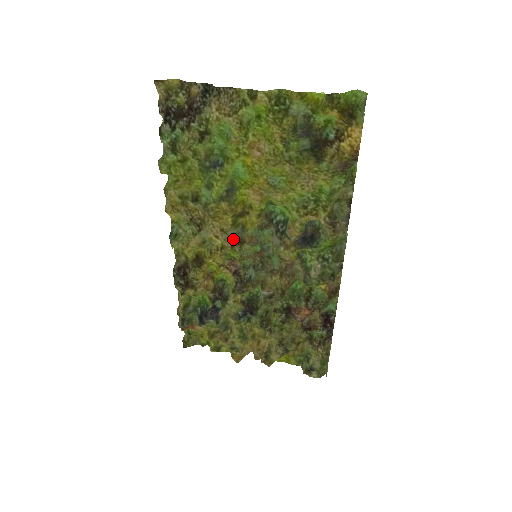
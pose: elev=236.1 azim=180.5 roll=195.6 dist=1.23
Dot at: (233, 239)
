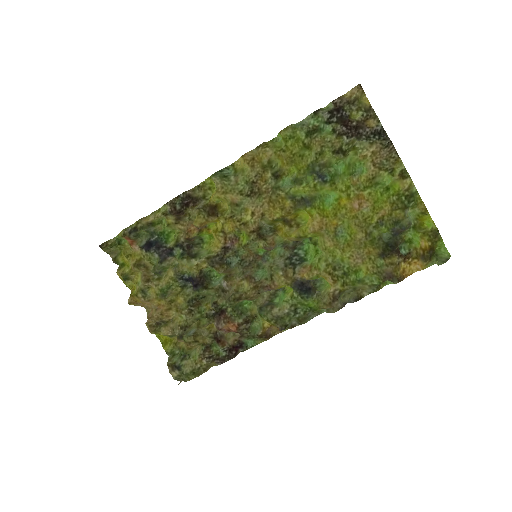
Dot at: (259, 228)
